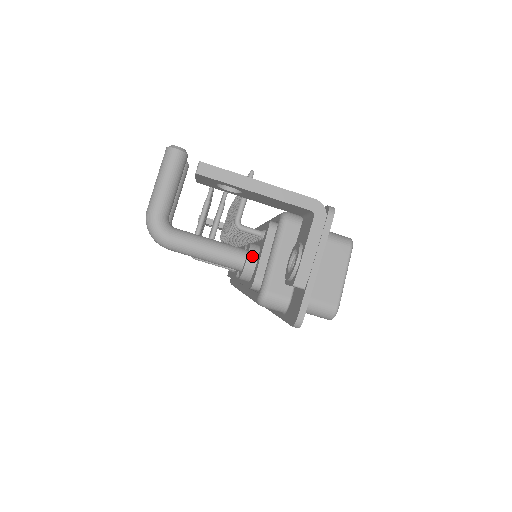
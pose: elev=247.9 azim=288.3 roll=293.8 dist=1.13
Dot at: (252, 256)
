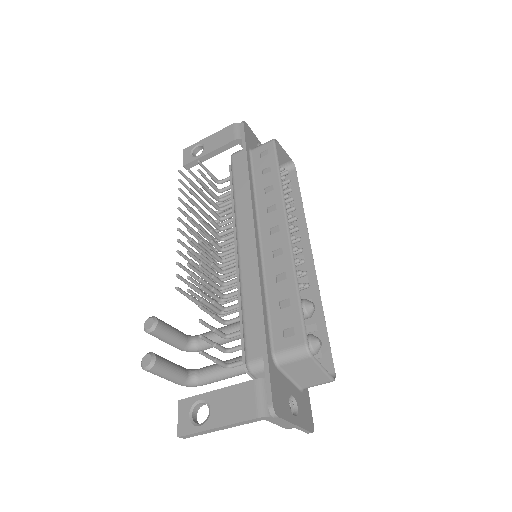
Dot at: occluded
